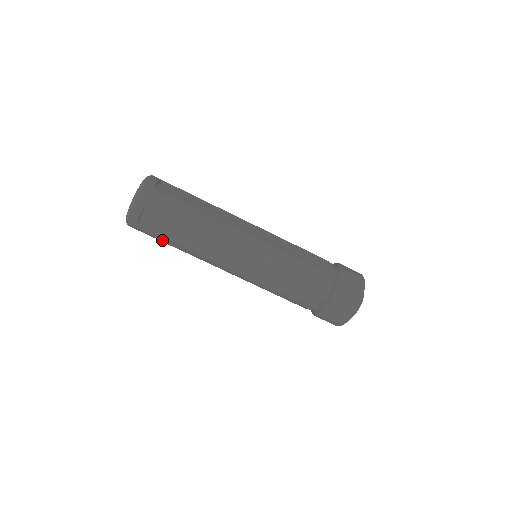
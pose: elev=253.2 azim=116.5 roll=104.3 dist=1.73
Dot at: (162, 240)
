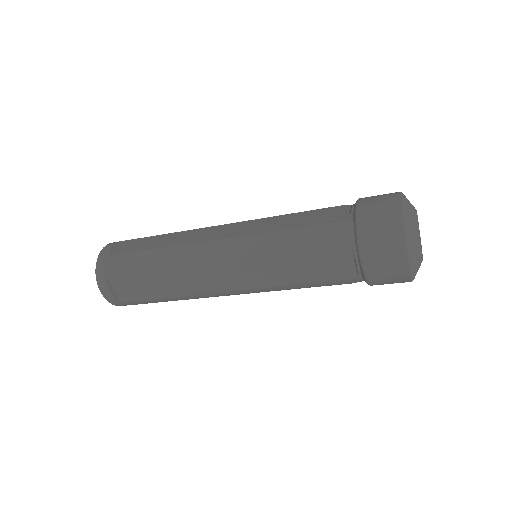
Dot at: occluded
